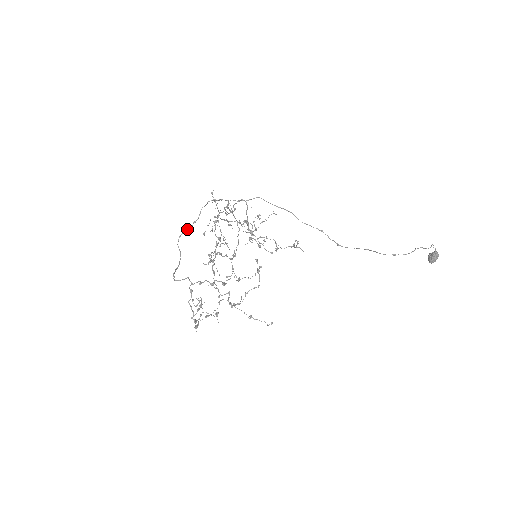
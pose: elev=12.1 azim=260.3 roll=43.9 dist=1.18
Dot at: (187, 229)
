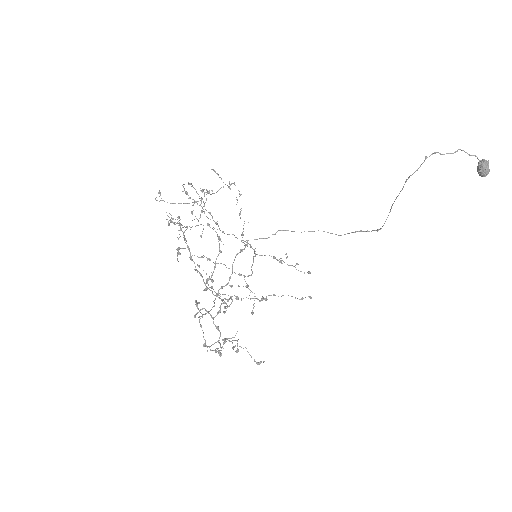
Dot at: (224, 286)
